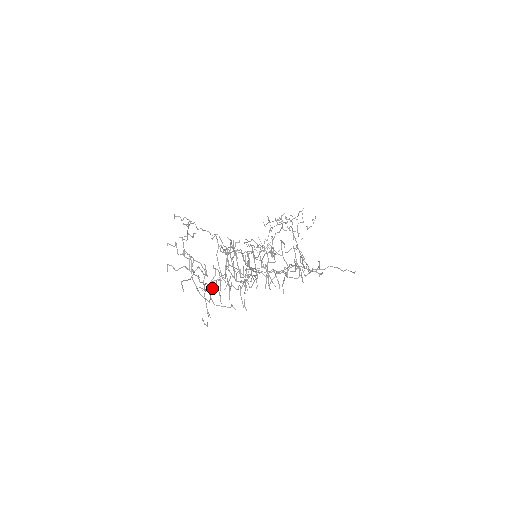
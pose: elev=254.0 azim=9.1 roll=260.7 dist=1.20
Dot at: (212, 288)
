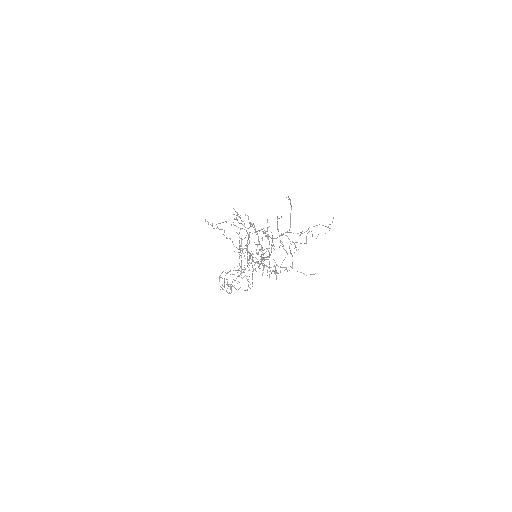
Dot at: occluded
